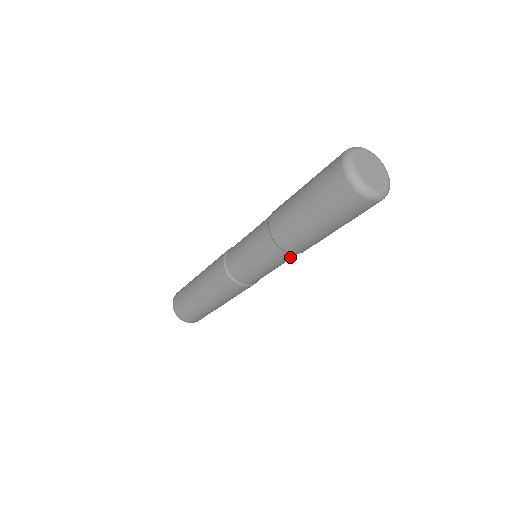
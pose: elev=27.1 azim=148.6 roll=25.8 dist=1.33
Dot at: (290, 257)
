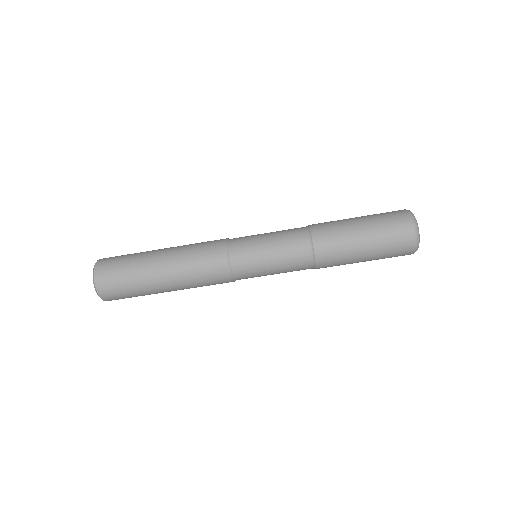
Dot at: (303, 251)
